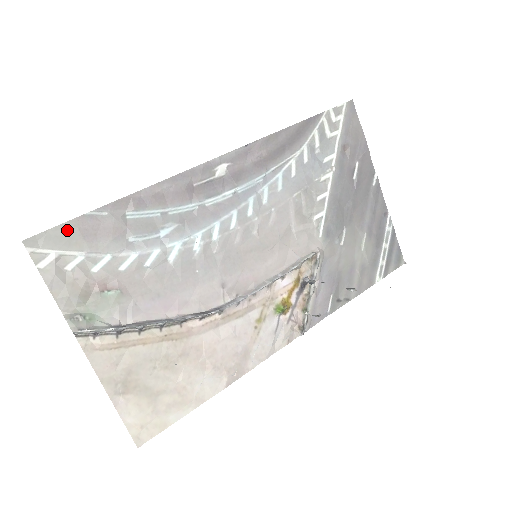
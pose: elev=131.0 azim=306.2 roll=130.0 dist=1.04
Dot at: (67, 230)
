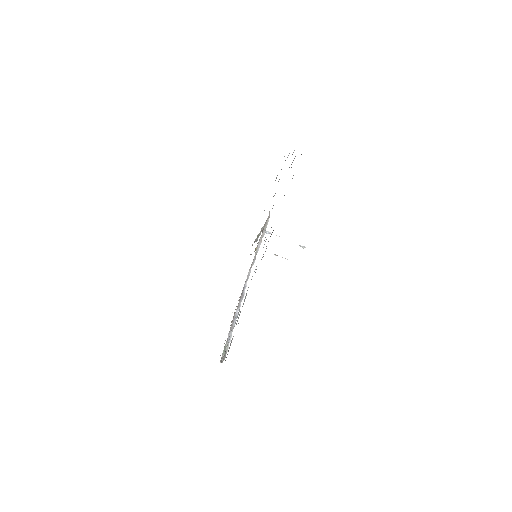
Dot at: occluded
